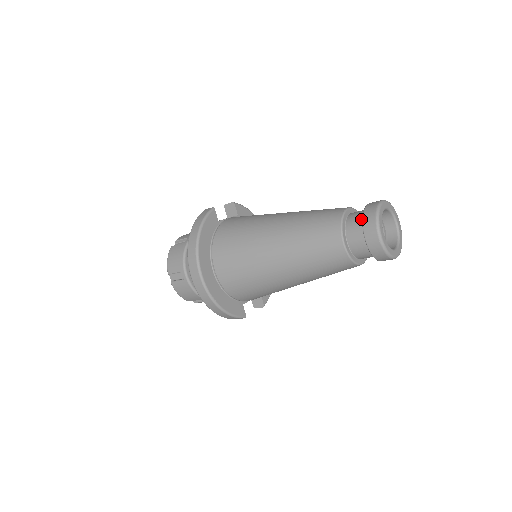
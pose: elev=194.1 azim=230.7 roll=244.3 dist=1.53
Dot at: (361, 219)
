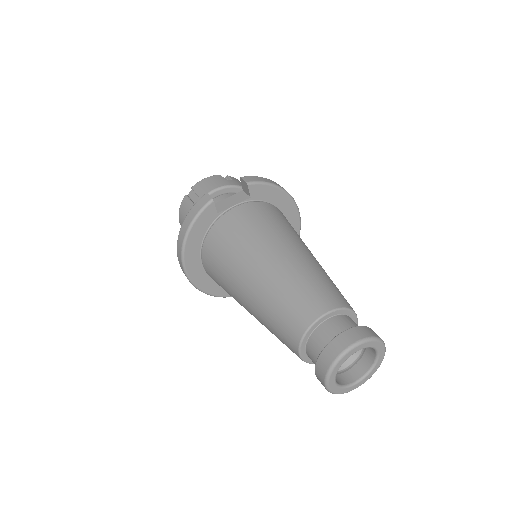
Dot at: (322, 348)
